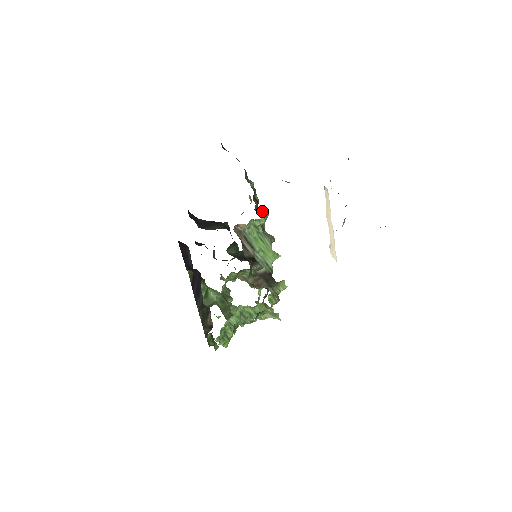
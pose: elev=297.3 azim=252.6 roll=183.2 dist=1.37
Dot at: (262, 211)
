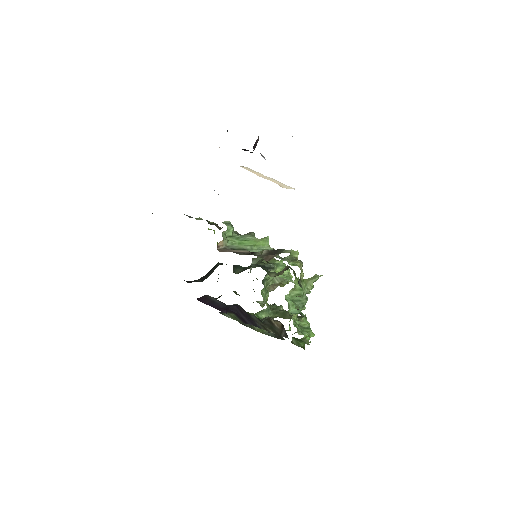
Dot at: (223, 223)
